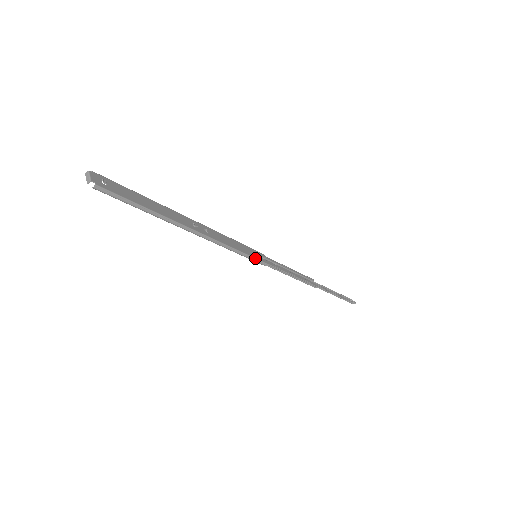
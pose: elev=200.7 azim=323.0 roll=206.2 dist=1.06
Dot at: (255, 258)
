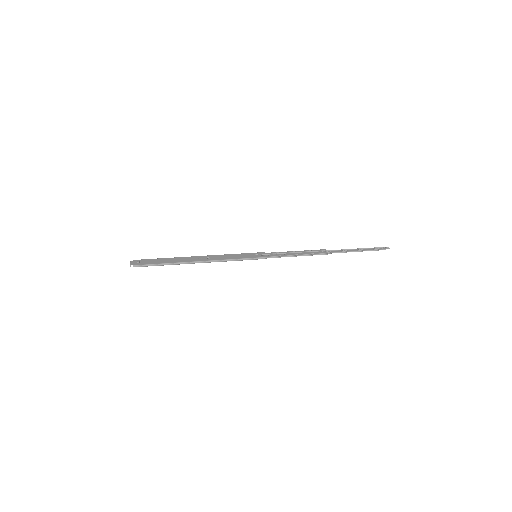
Dot at: (252, 258)
